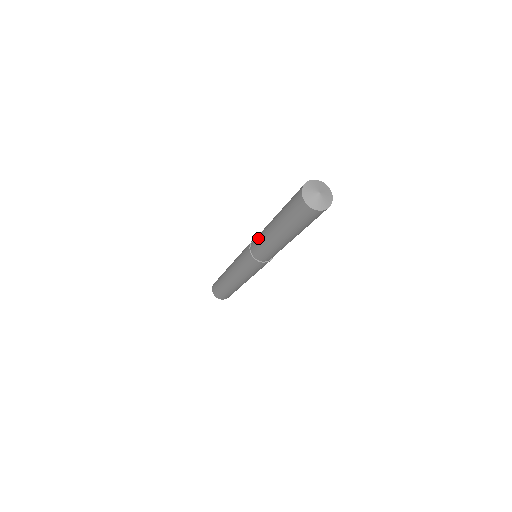
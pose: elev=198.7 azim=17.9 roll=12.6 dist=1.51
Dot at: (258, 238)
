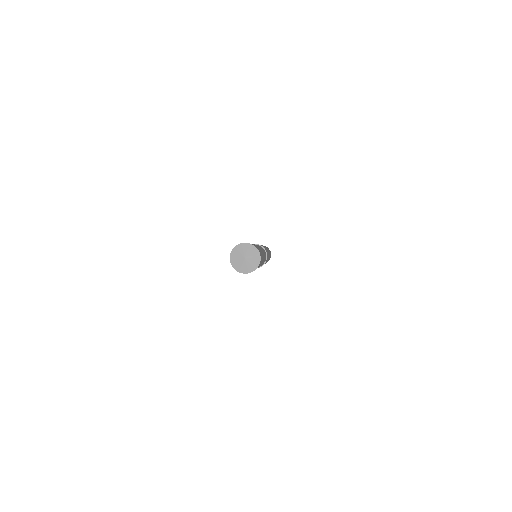
Dot at: occluded
